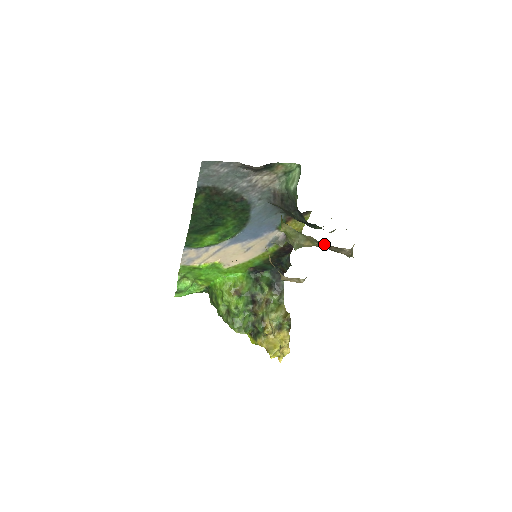
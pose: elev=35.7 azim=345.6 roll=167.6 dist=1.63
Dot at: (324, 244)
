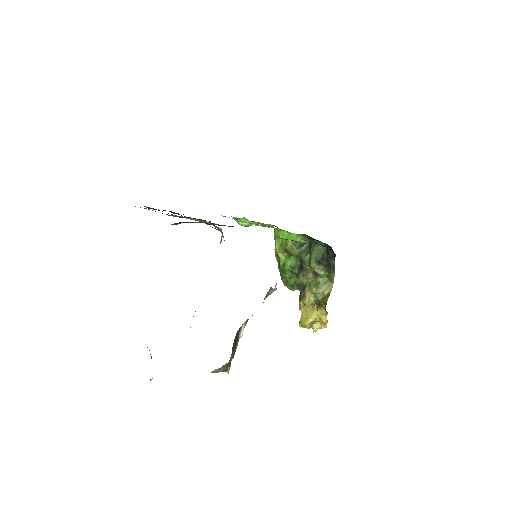
Dot at: occluded
